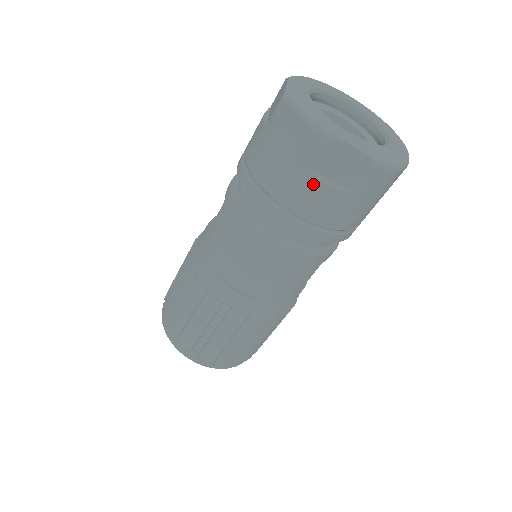
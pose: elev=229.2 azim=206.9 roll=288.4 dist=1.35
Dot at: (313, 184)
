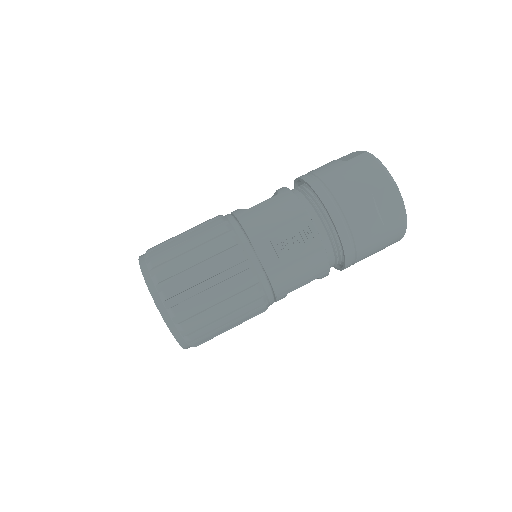
Dot at: (370, 205)
